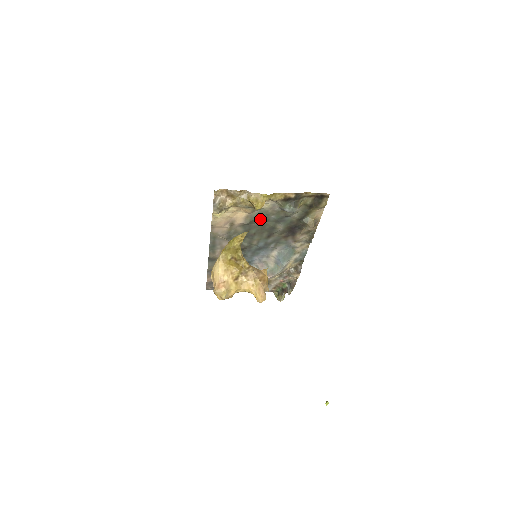
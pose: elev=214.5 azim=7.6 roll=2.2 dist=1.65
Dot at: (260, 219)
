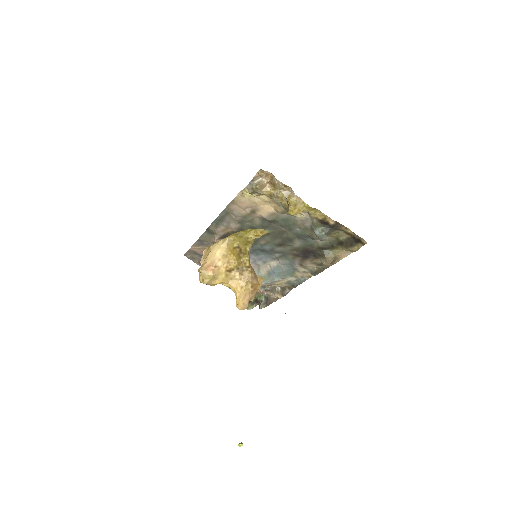
Dot at: (284, 224)
